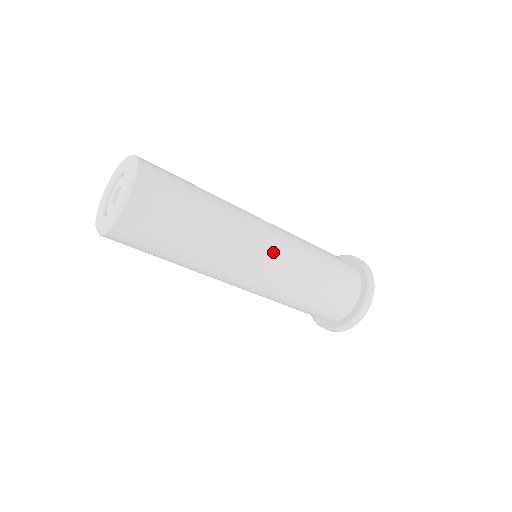
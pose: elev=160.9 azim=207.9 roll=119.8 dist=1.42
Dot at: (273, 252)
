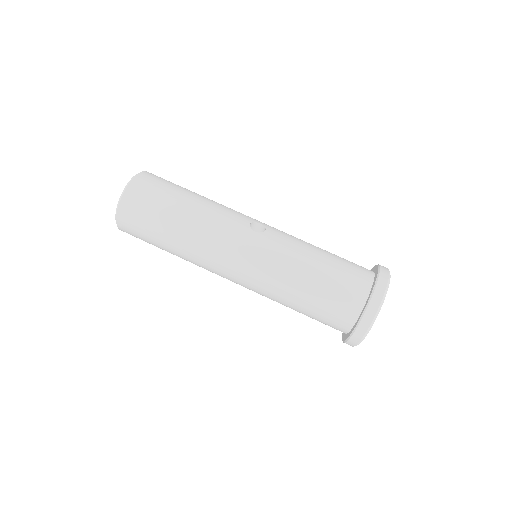
Dot at: (243, 261)
